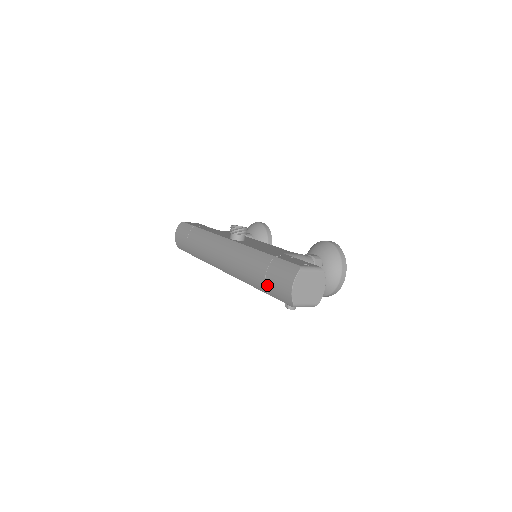
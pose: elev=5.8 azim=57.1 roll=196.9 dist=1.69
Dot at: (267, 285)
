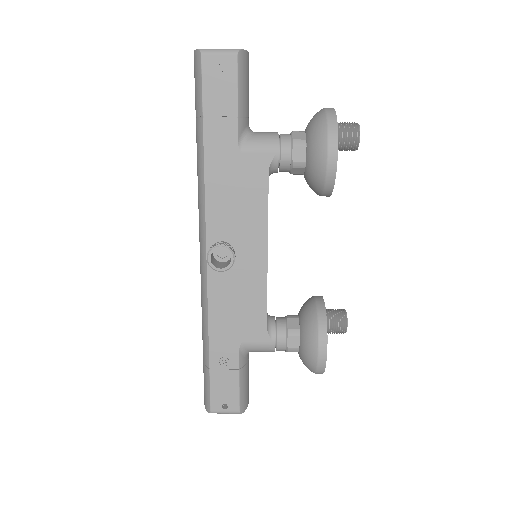
Dot at: occluded
